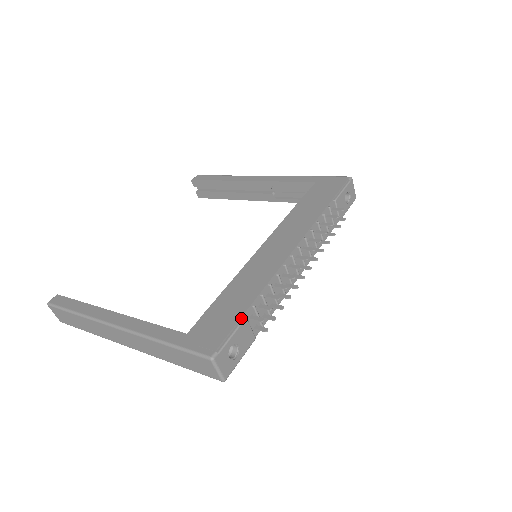
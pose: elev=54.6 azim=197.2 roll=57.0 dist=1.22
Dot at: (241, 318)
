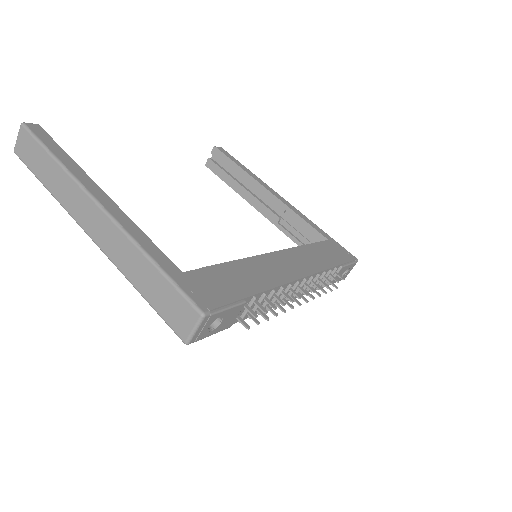
Dot at: (242, 299)
